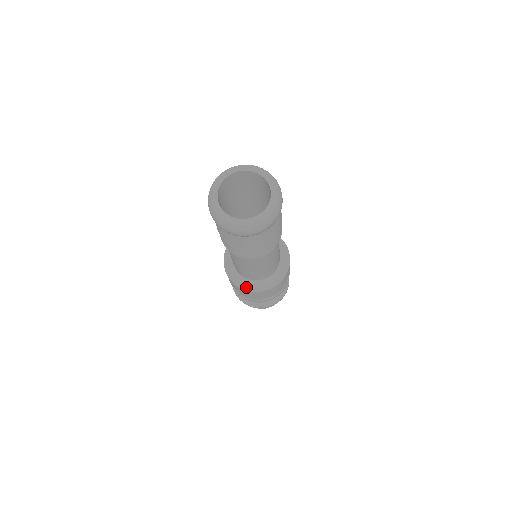
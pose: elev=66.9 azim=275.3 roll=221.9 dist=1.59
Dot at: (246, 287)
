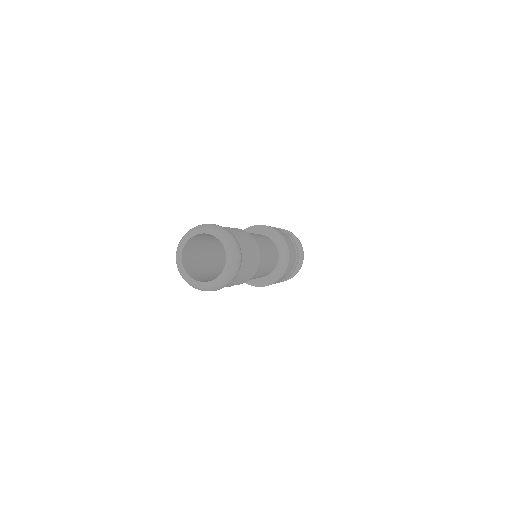
Dot at: (252, 283)
